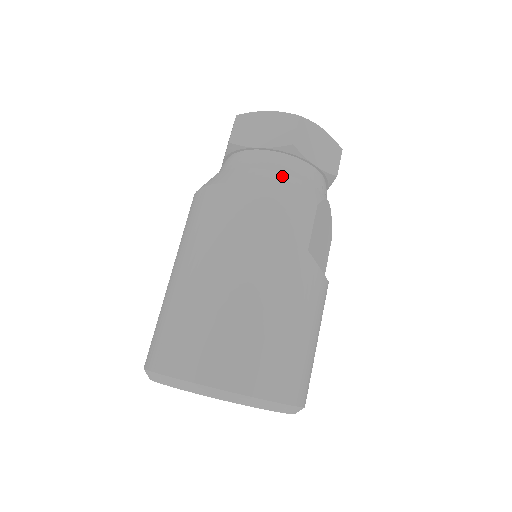
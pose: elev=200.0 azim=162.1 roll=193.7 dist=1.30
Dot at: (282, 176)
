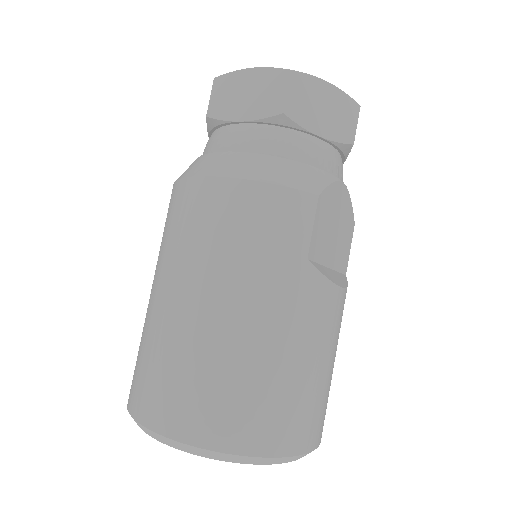
Dot at: (270, 160)
